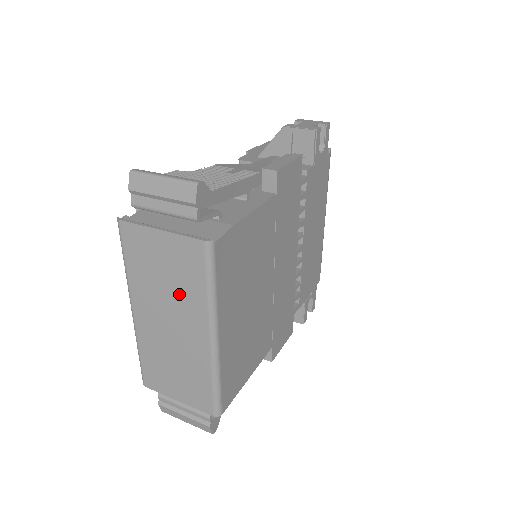
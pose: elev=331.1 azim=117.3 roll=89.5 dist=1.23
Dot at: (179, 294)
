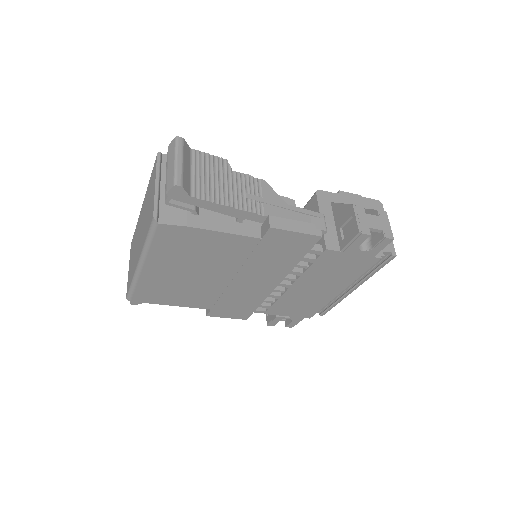
Dot at: (145, 225)
